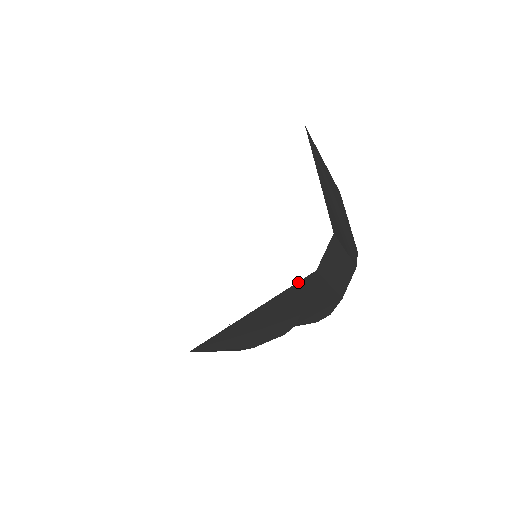
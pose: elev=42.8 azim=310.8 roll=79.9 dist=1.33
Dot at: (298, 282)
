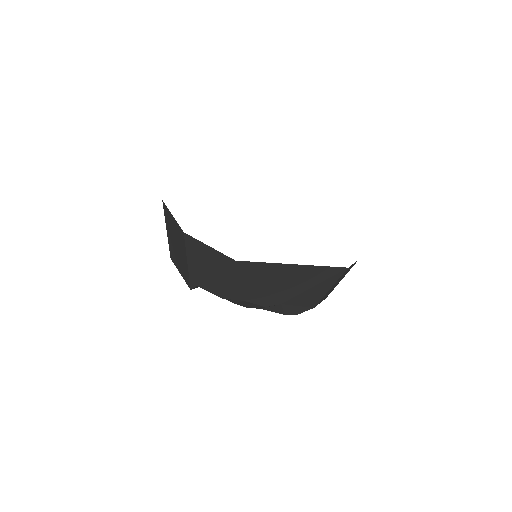
Dot at: (335, 267)
